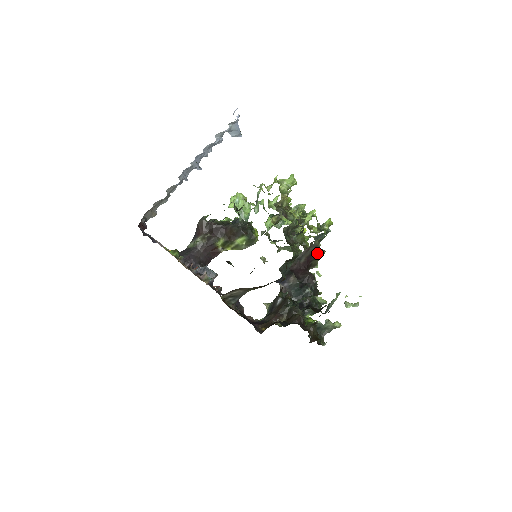
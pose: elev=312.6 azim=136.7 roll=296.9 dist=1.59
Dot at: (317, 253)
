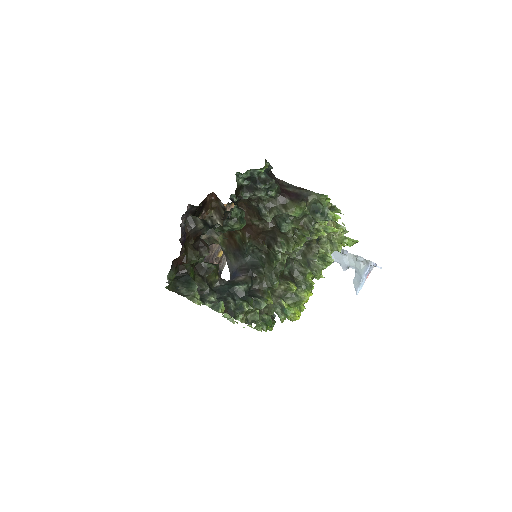
Dot at: (301, 199)
